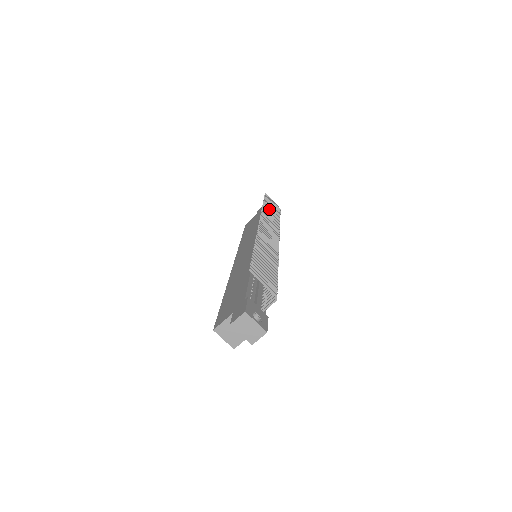
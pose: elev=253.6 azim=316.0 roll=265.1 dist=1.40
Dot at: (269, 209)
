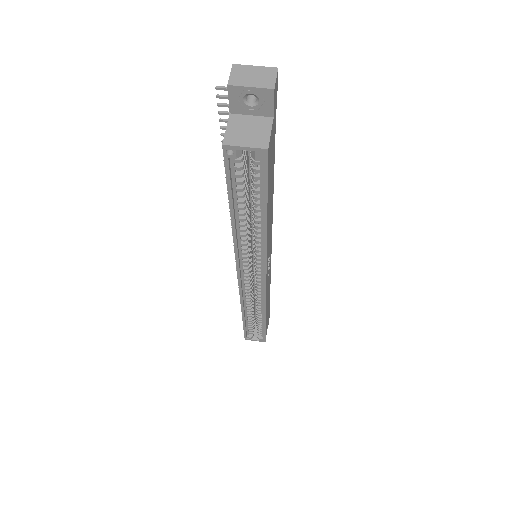
Dot at: occluded
